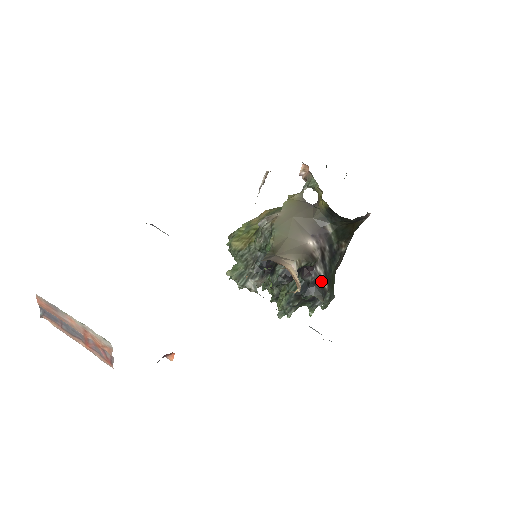
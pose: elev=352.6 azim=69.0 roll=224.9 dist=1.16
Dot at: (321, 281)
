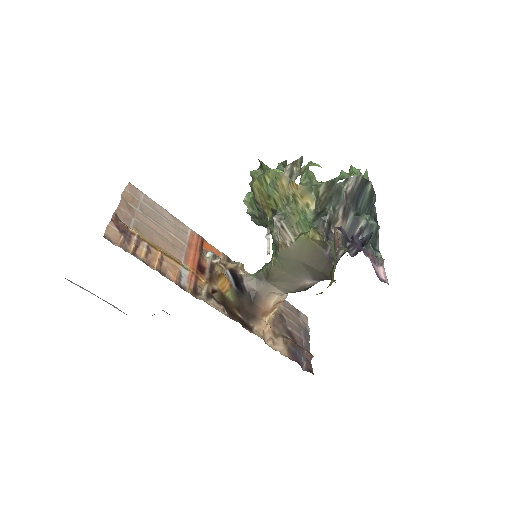
Dot at: occluded
